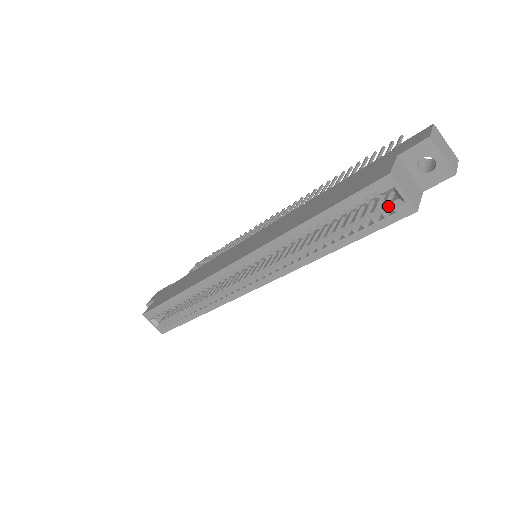
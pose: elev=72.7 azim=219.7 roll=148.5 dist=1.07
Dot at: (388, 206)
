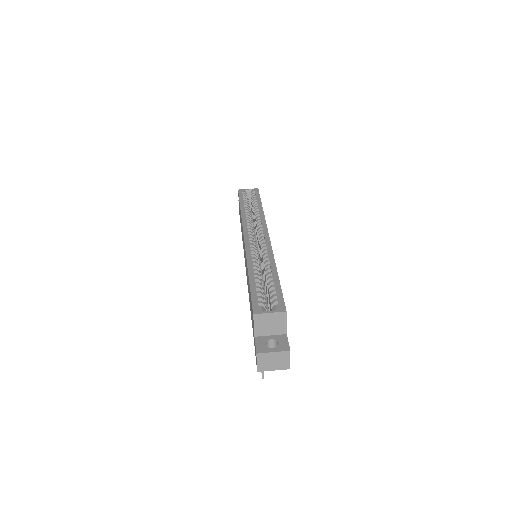
Dot at: occluded
